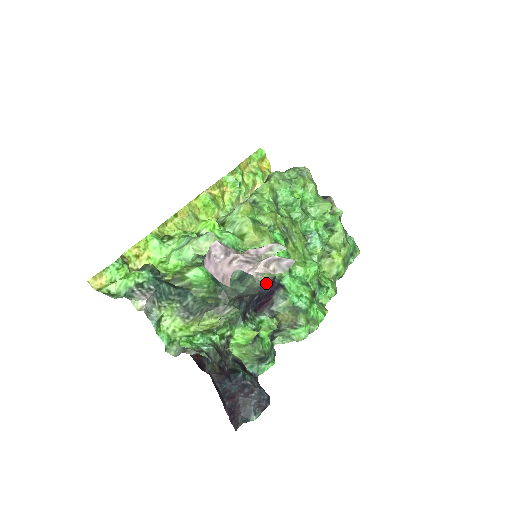
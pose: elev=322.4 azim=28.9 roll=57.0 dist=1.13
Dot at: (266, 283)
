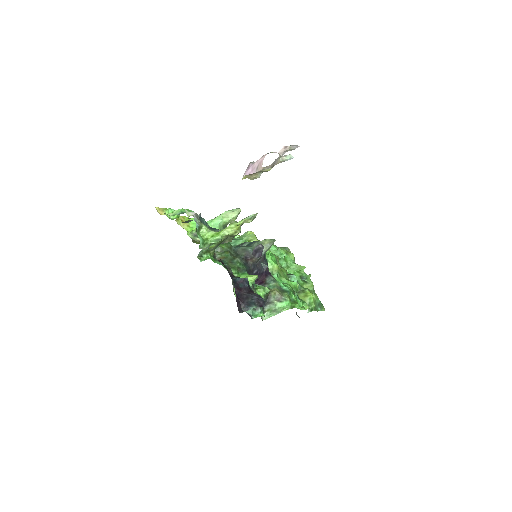
Dot at: (263, 263)
